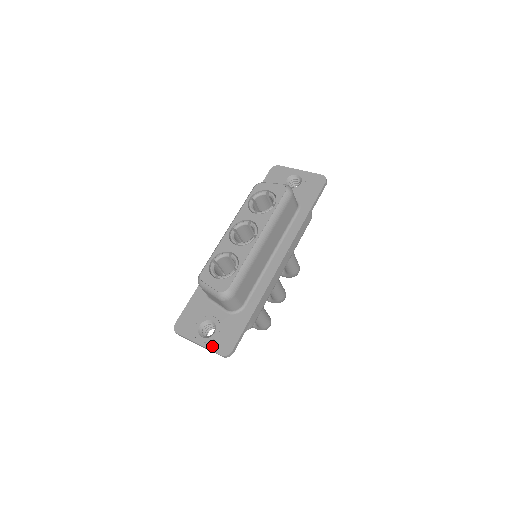
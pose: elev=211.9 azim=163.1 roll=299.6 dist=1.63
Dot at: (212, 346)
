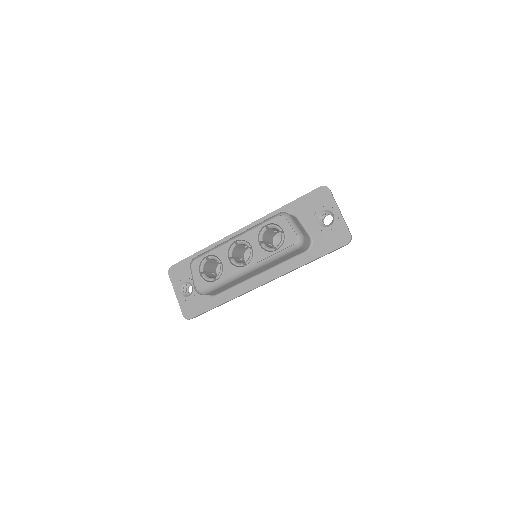
Dot at: (182, 304)
